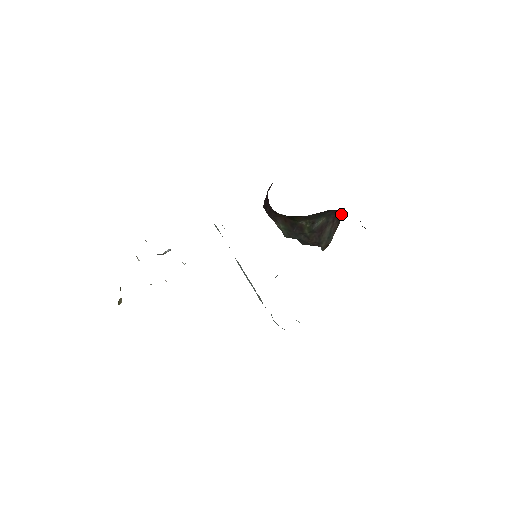
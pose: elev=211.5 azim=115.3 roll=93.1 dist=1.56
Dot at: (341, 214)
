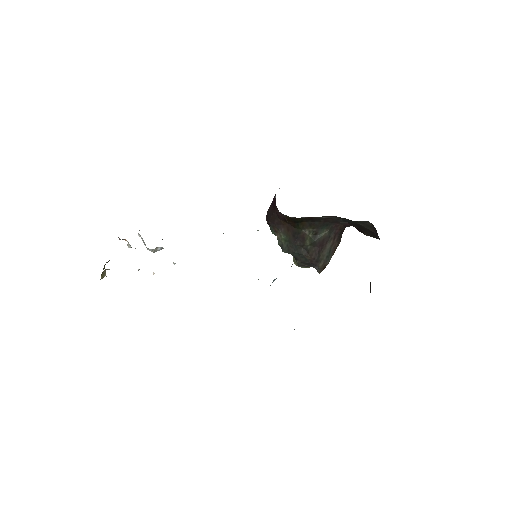
Dot at: (341, 234)
